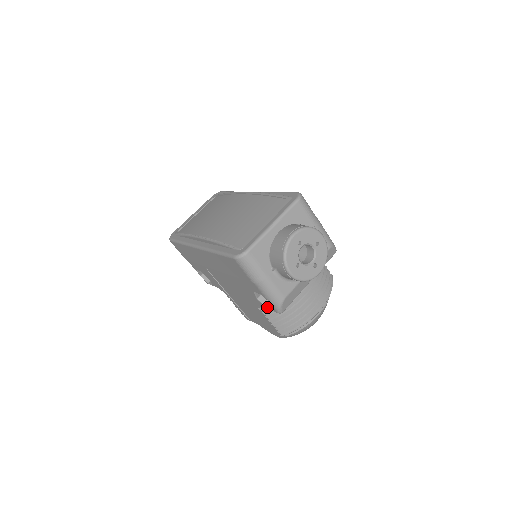
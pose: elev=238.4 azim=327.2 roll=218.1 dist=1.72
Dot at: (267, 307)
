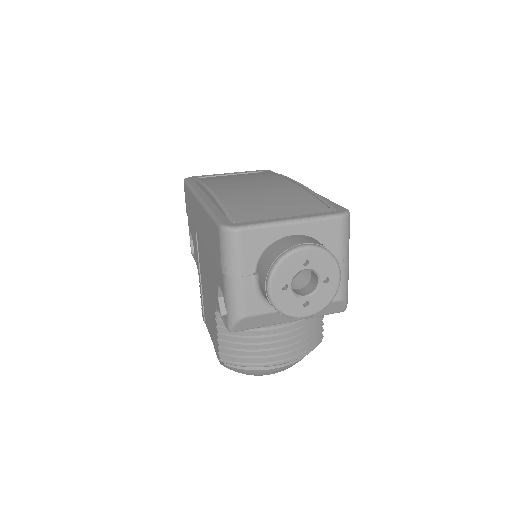
Dot at: (222, 314)
